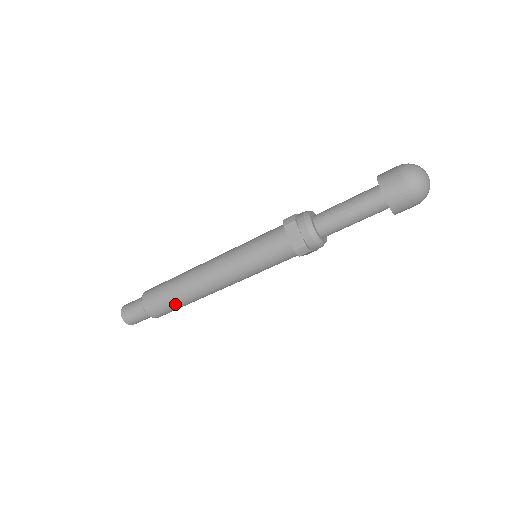
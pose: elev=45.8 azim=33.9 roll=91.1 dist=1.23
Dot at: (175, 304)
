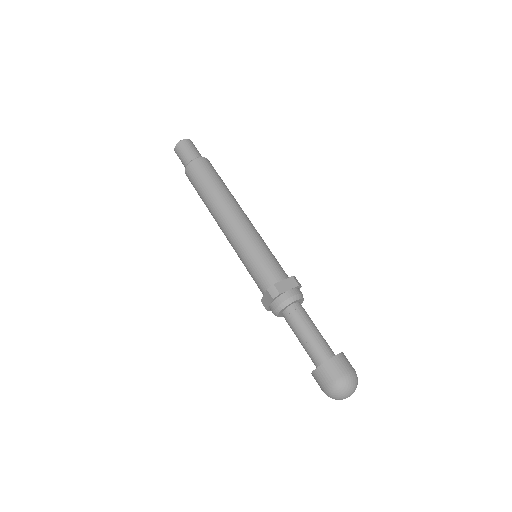
Dot at: occluded
